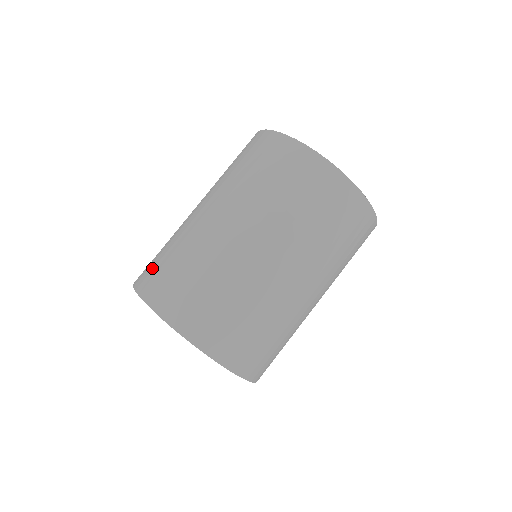
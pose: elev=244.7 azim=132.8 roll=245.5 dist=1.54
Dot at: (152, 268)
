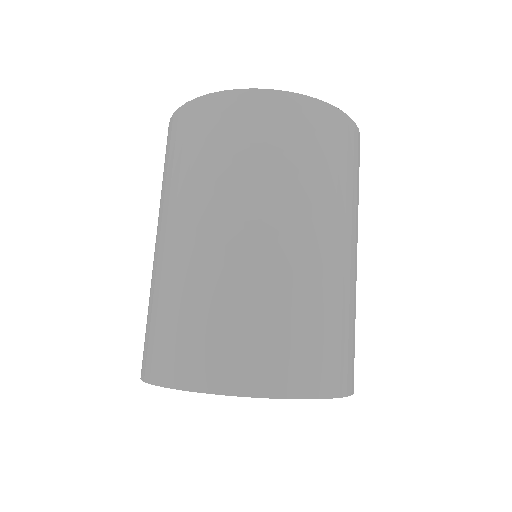
Dot at: (144, 342)
